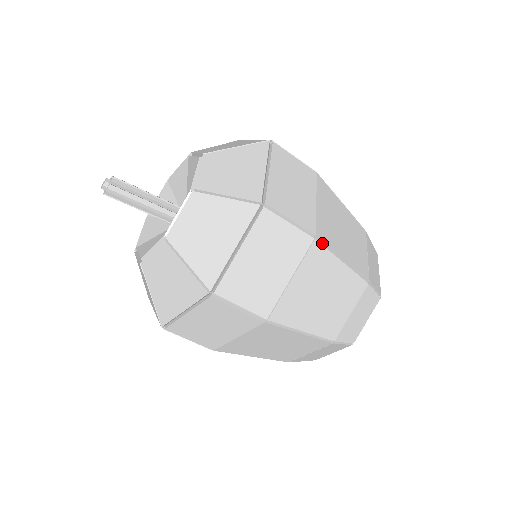
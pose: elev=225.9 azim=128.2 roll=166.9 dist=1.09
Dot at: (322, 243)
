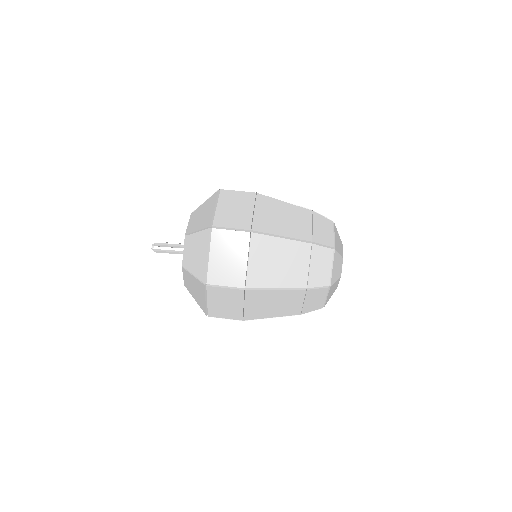
Dot at: (264, 196)
